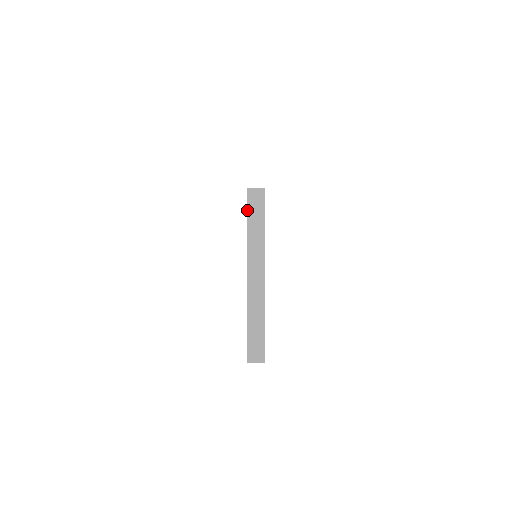
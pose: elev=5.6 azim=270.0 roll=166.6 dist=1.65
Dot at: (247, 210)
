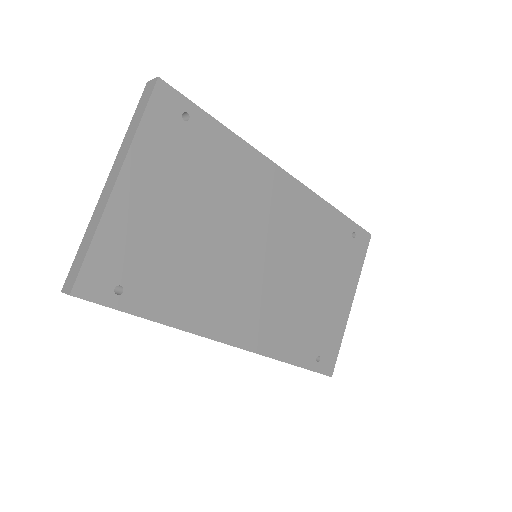
Dot at: (138, 105)
